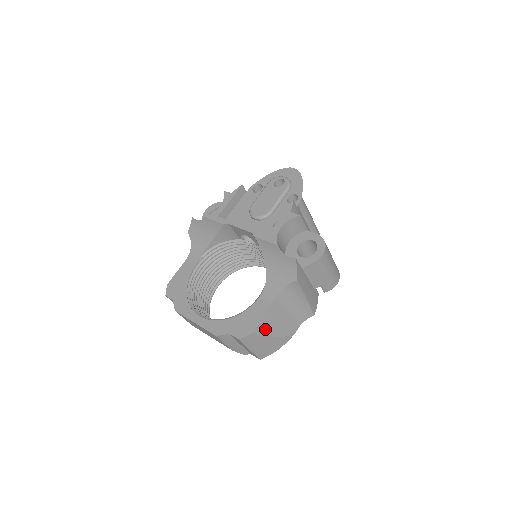
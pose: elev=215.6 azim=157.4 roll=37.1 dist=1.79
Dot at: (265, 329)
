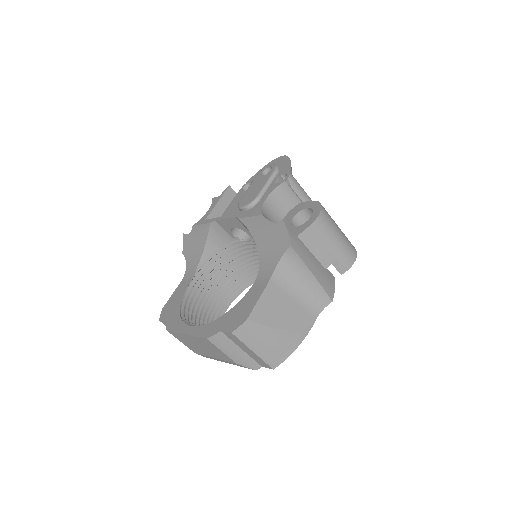
Dot at: (264, 317)
